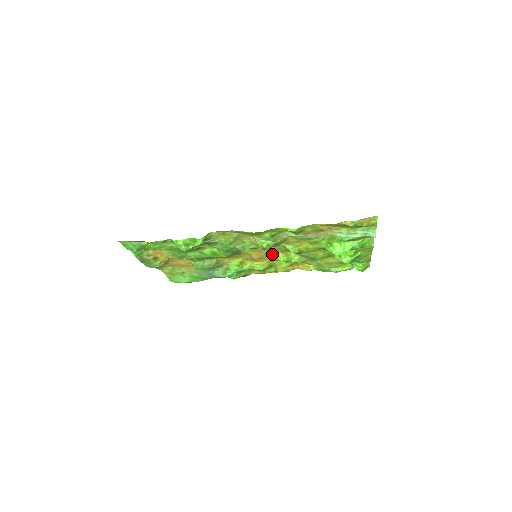
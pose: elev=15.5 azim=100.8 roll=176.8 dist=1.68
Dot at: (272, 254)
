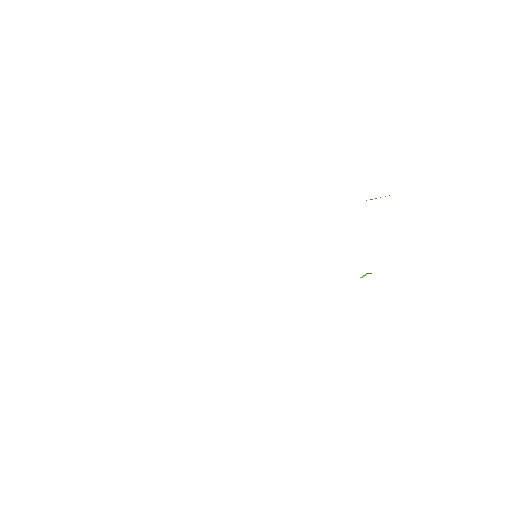
Dot at: occluded
